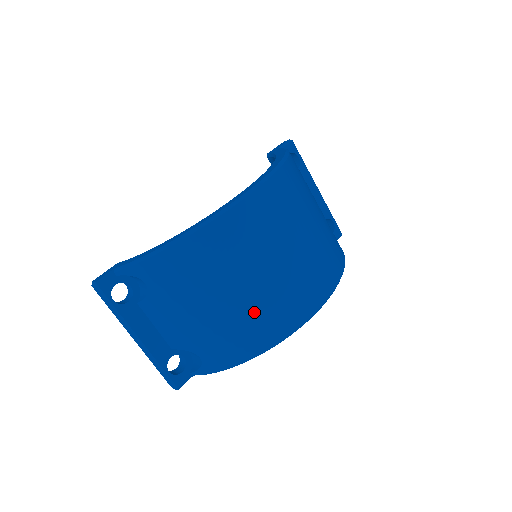
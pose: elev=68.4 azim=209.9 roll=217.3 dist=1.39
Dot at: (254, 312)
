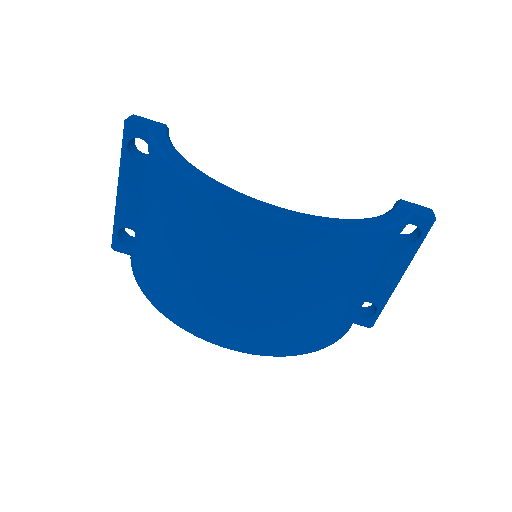
Dot at: (182, 288)
